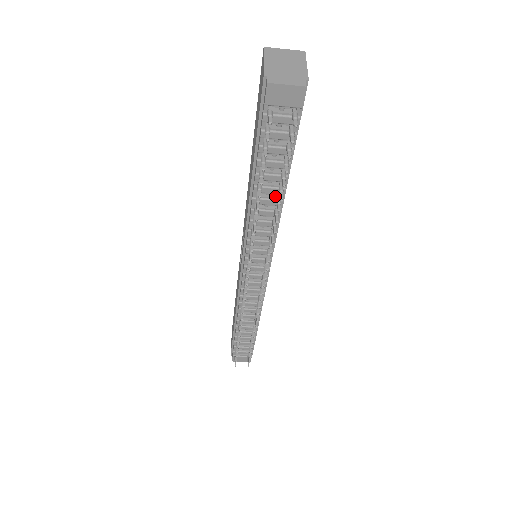
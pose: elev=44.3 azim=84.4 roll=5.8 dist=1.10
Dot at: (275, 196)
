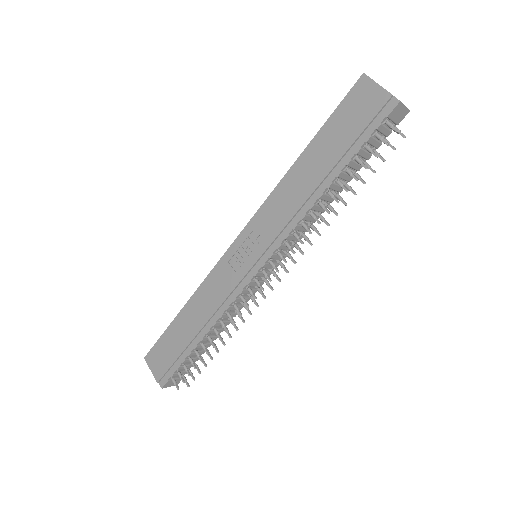
Dot at: occluded
